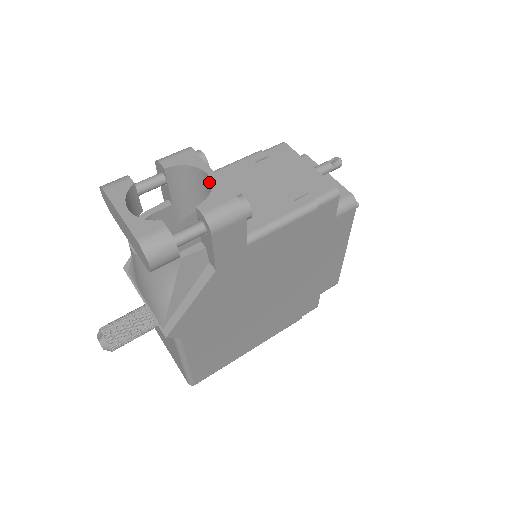
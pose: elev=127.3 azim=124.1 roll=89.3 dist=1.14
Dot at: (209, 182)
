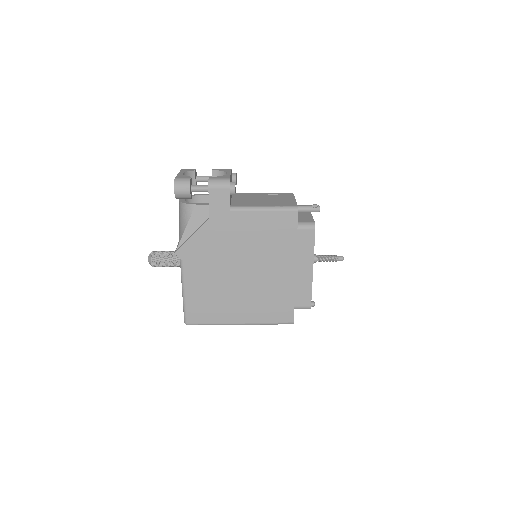
Dot at: occluded
